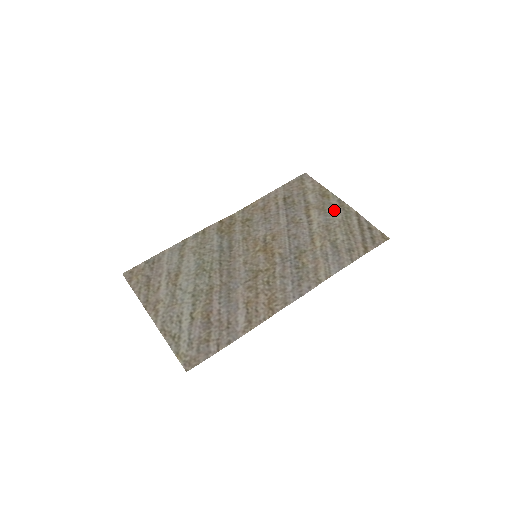
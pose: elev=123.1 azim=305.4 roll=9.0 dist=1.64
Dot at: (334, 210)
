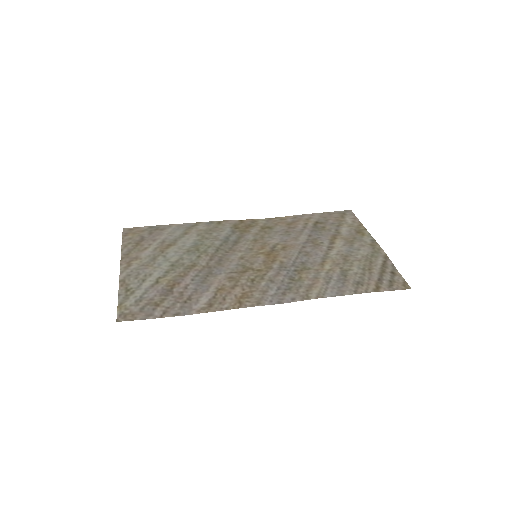
Dot at: (362, 246)
